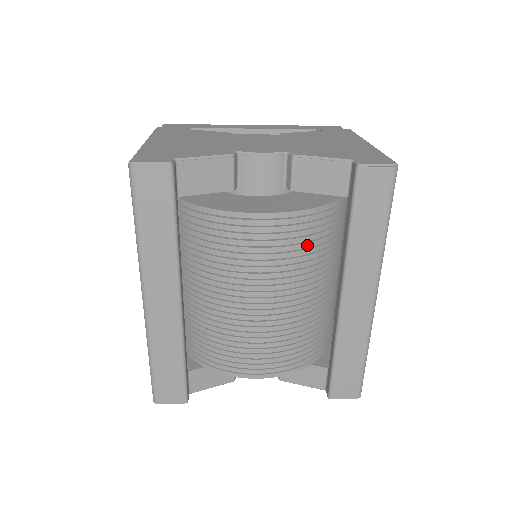
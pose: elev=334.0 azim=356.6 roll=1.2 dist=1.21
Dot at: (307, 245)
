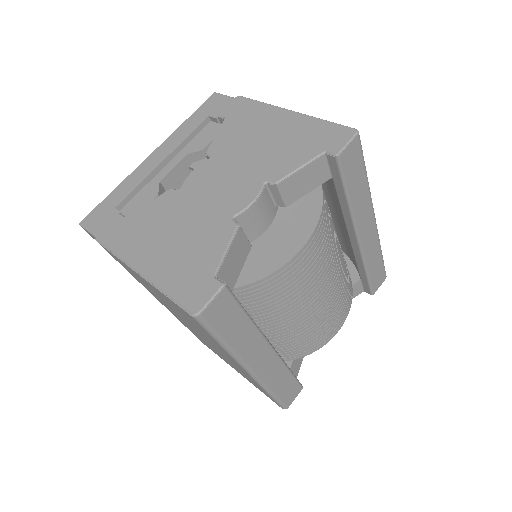
Dot at: (328, 234)
